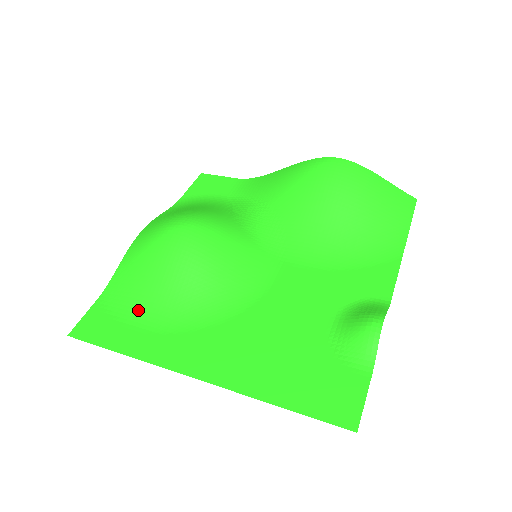
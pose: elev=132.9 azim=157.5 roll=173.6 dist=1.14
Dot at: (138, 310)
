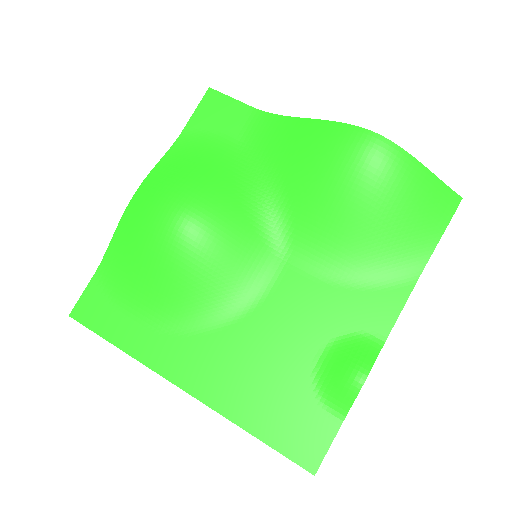
Dot at: (133, 300)
